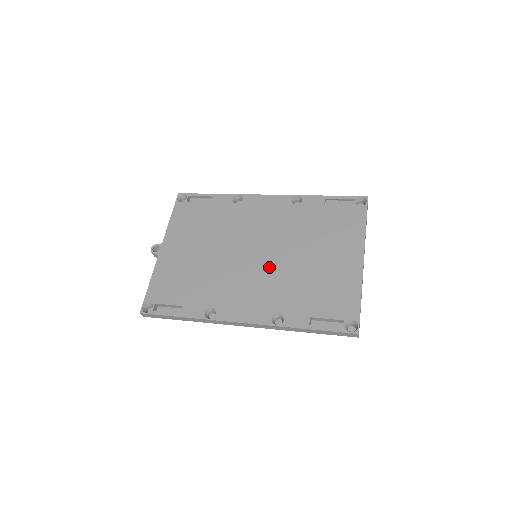
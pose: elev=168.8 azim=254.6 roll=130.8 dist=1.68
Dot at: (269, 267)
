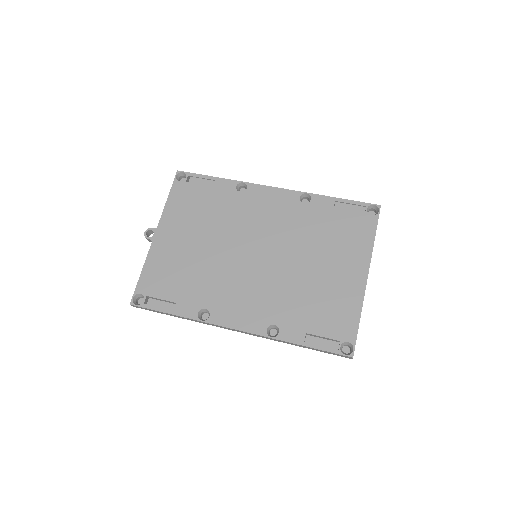
Dot at: (269, 272)
